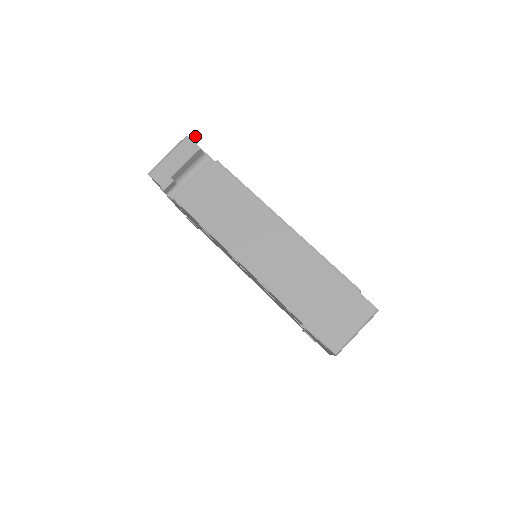
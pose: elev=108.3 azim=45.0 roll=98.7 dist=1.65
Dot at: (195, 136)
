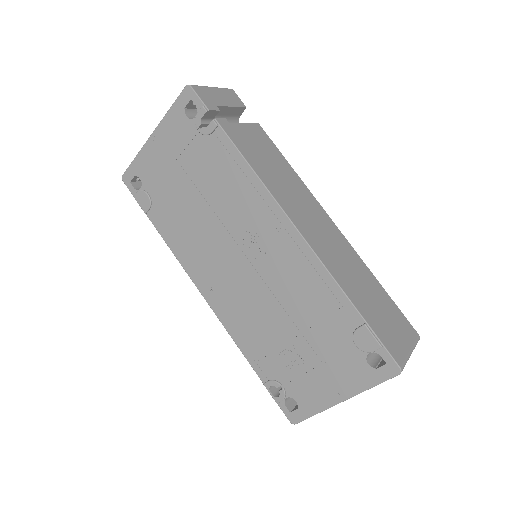
Dot at: occluded
